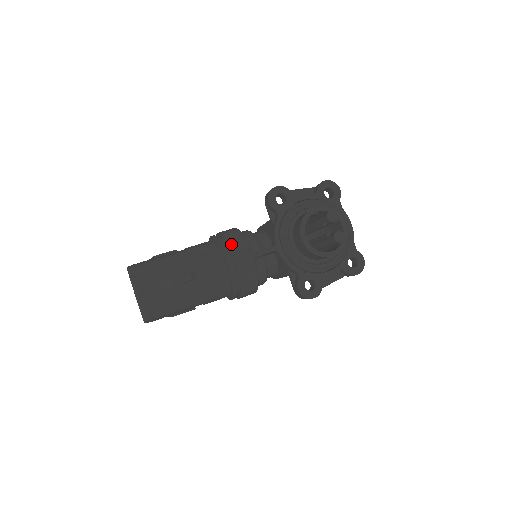
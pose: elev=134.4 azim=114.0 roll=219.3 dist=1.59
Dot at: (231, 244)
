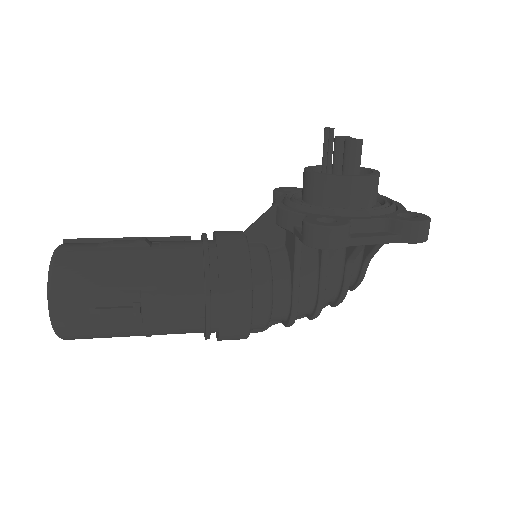
Dot at: occluded
